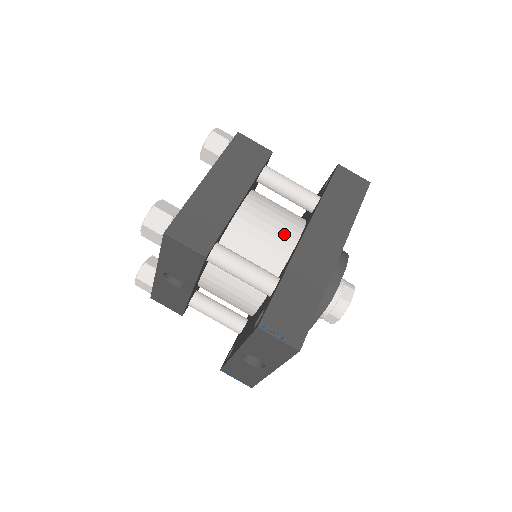
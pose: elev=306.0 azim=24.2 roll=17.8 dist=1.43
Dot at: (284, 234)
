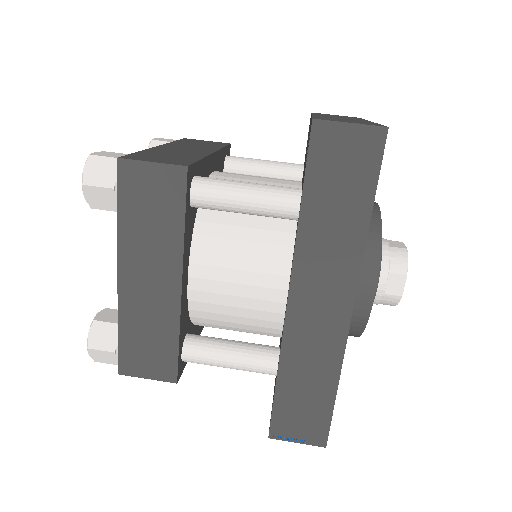
Dot at: (264, 288)
